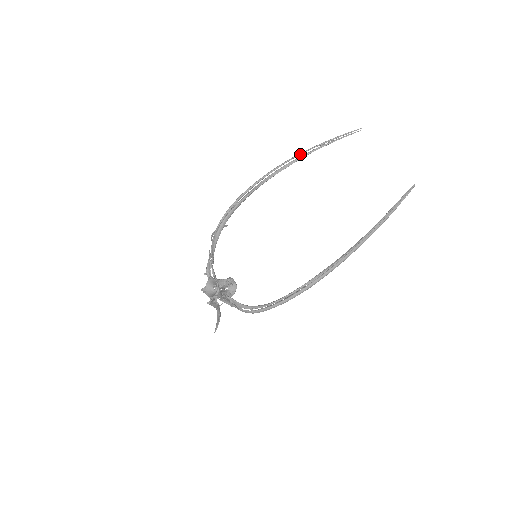
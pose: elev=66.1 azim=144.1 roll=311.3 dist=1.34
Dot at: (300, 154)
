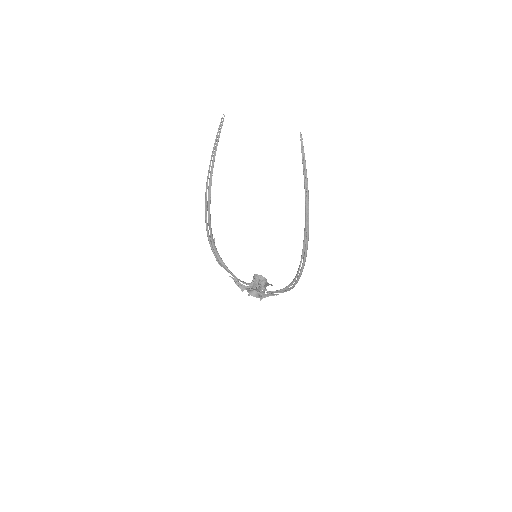
Dot at: occluded
